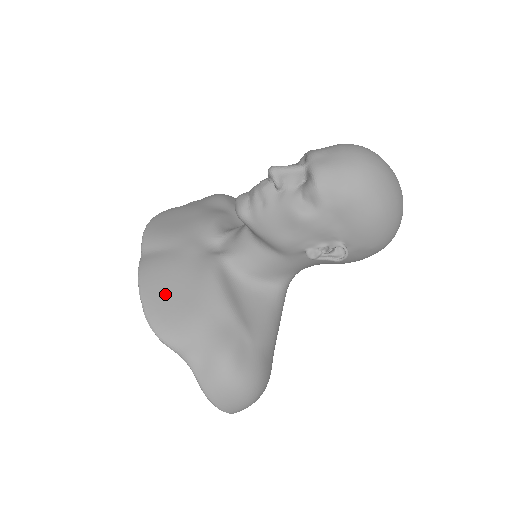
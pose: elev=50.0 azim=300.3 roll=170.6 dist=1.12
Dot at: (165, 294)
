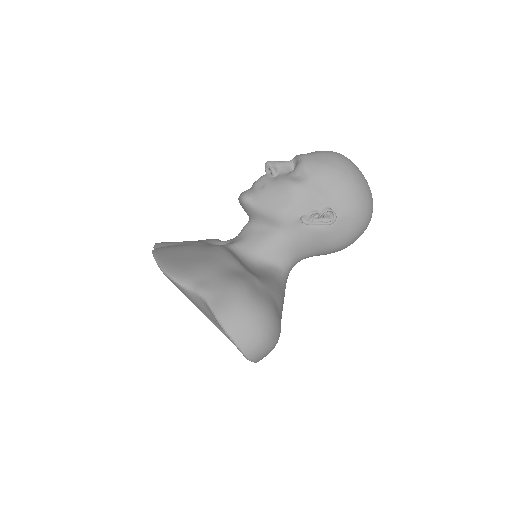
Dot at: (178, 257)
